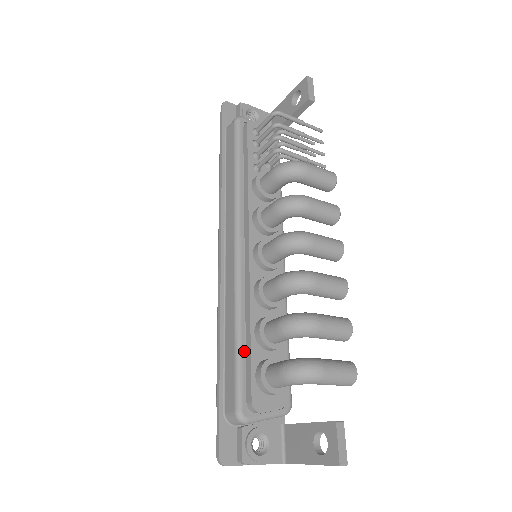
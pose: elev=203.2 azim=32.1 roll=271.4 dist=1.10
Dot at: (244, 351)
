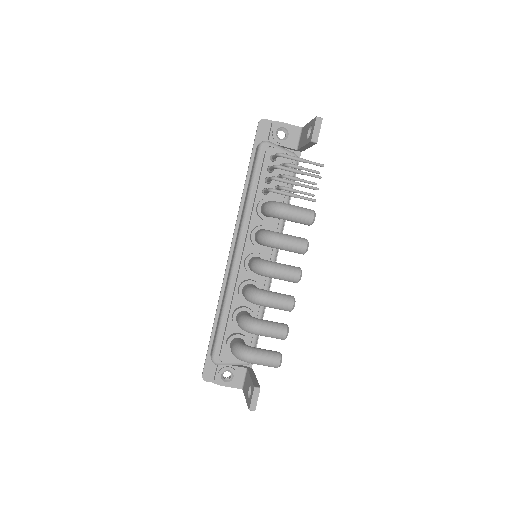
Dot at: (224, 324)
